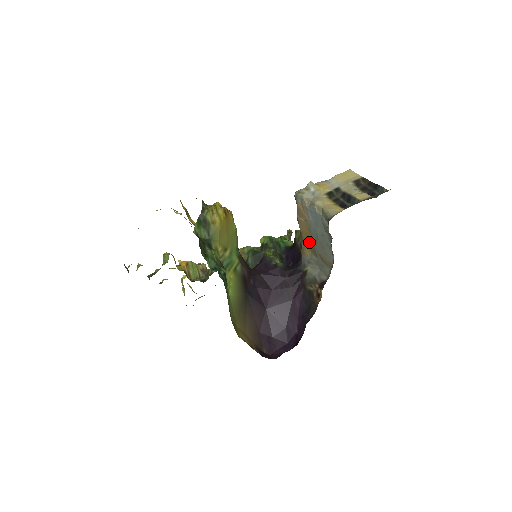
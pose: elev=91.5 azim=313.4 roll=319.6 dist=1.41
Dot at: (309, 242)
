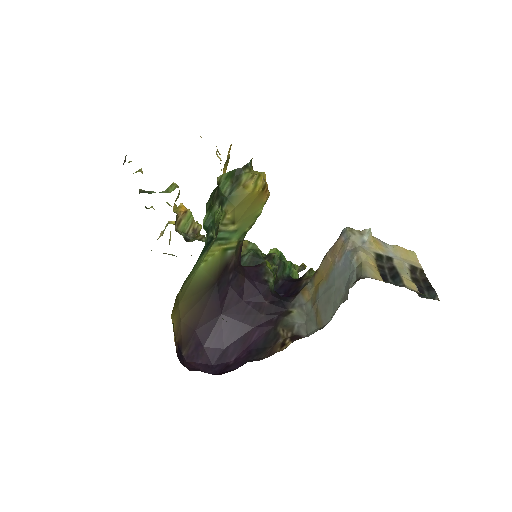
Dot at: (318, 286)
